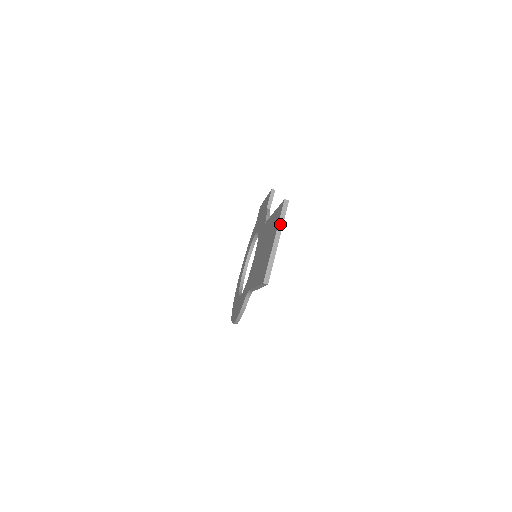
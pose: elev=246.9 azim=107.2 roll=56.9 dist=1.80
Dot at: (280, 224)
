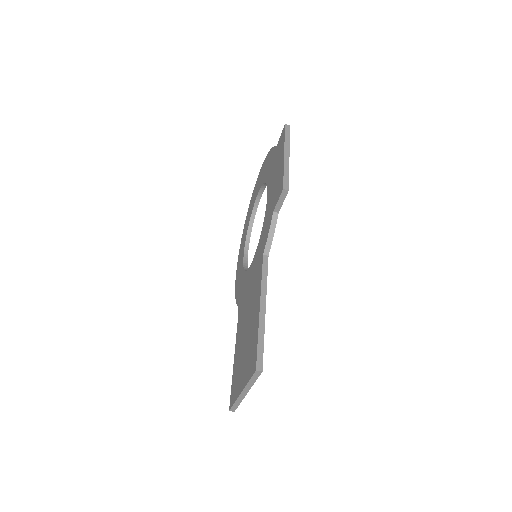
Dot at: (249, 385)
